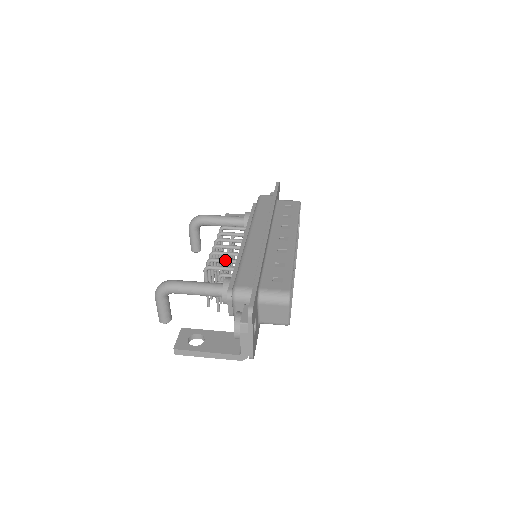
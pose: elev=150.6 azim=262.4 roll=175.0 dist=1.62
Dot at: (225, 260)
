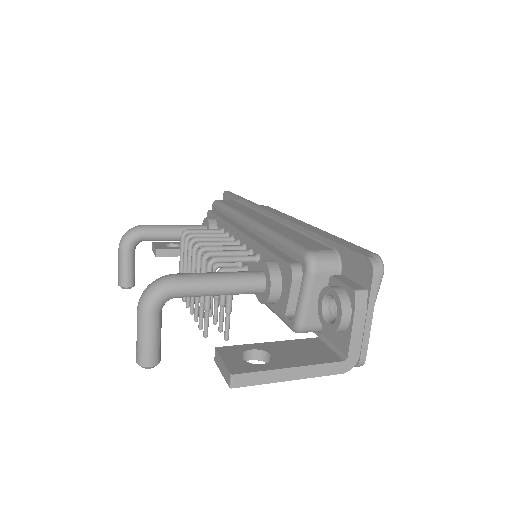
Dot at: (232, 251)
